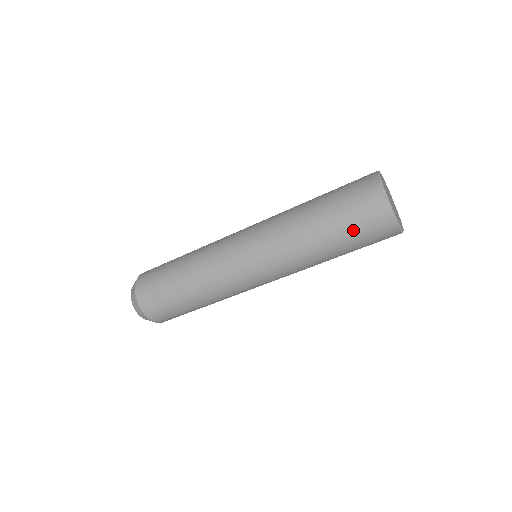
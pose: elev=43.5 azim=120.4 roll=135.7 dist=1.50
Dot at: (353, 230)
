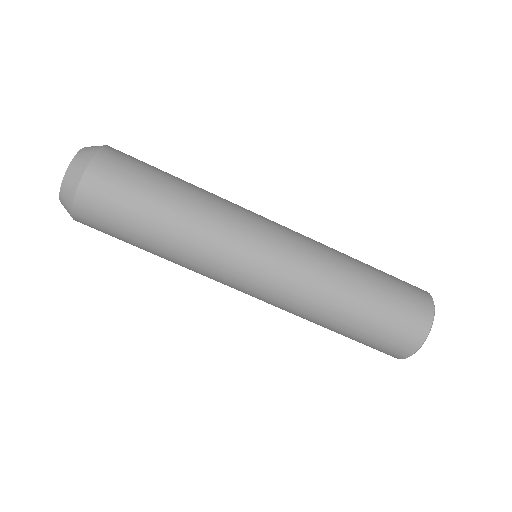
Dot at: (390, 311)
